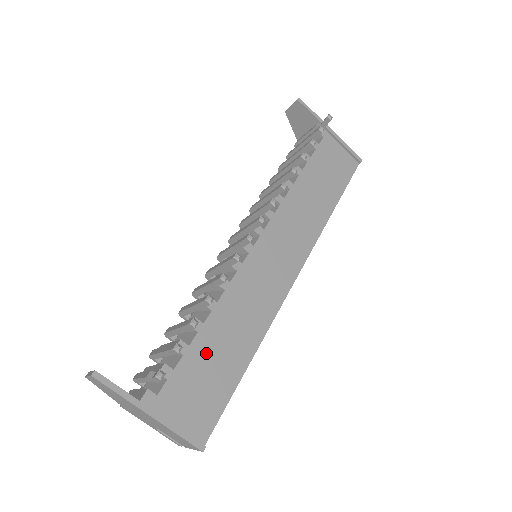
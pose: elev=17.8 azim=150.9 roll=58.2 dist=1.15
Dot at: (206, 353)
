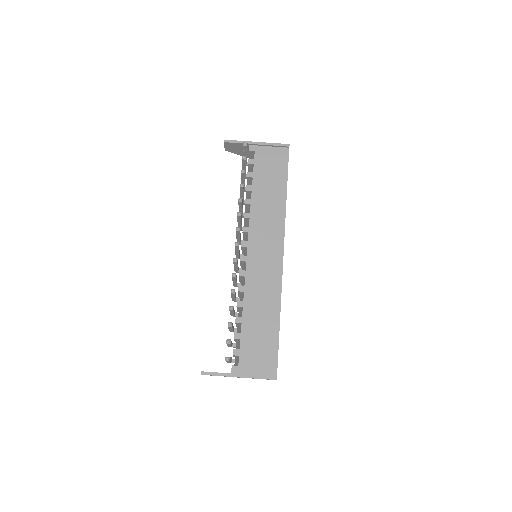
Dot at: (252, 331)
